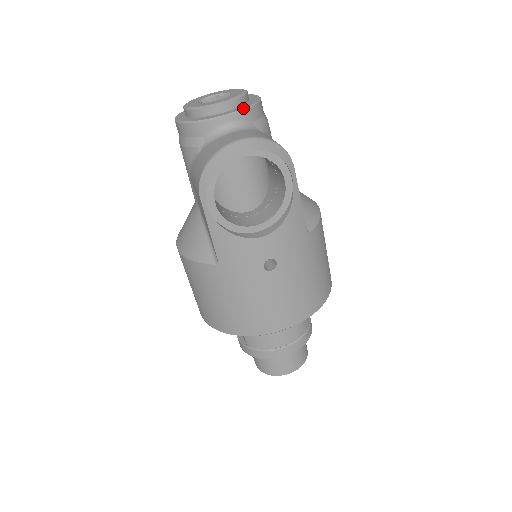
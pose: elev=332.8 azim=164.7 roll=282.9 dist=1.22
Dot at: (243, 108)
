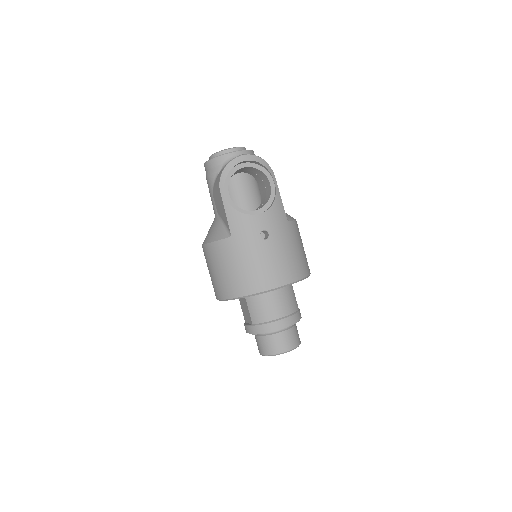
Dot at: (244, 150)
